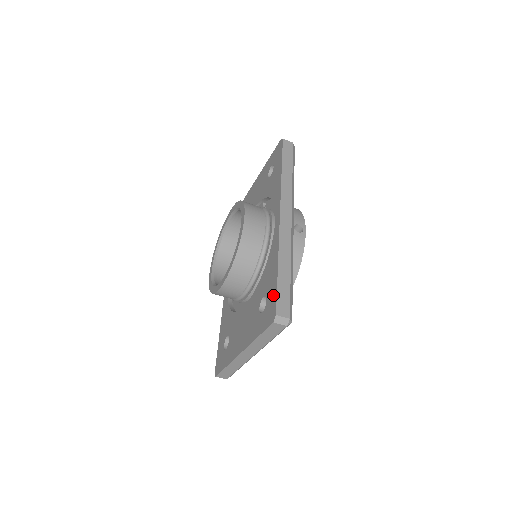
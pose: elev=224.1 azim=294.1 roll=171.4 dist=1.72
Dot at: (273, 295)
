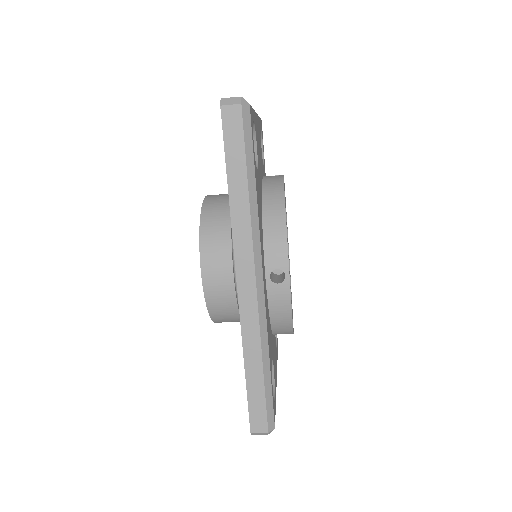
Dot at: occluded
